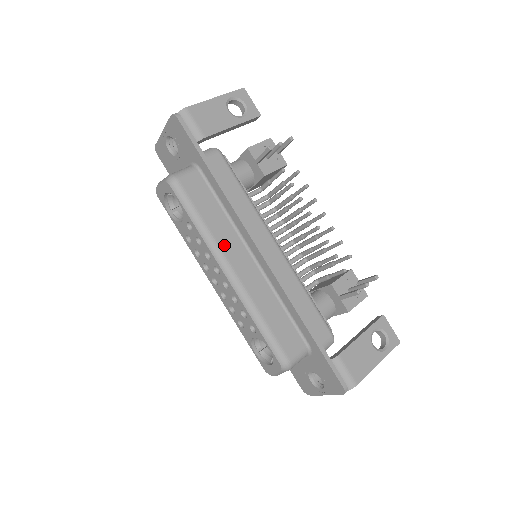
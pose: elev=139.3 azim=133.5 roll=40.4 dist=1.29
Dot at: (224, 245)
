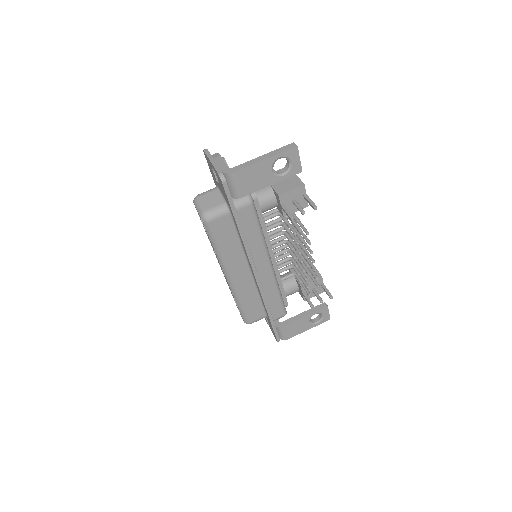
Dot at: (231, 264)
